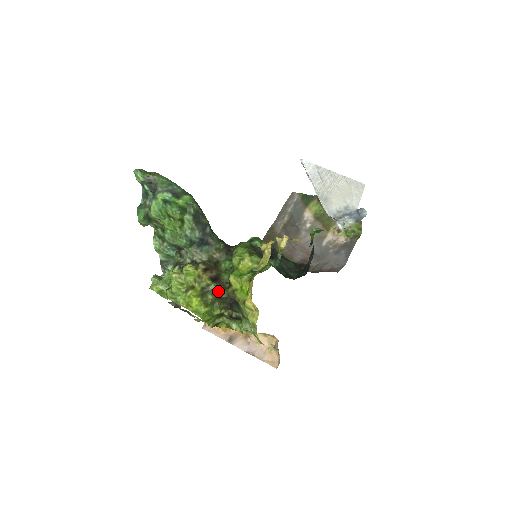
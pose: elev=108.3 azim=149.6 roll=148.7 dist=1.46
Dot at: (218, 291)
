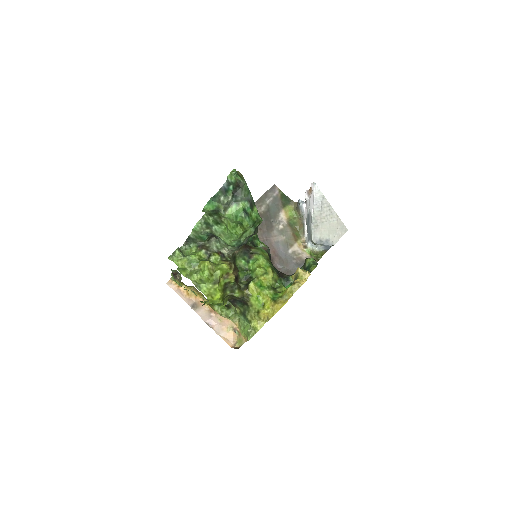
Dot at: (236, 290)
